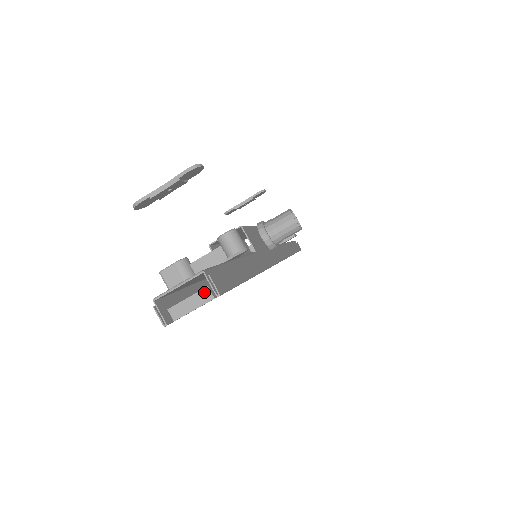
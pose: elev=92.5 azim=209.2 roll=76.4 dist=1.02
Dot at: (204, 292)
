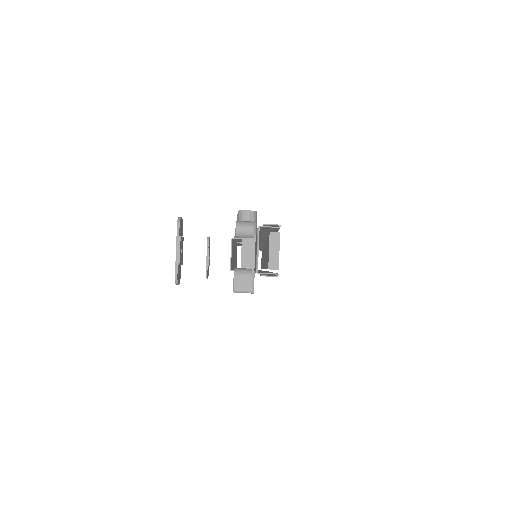
Dot at: (272, 237)
